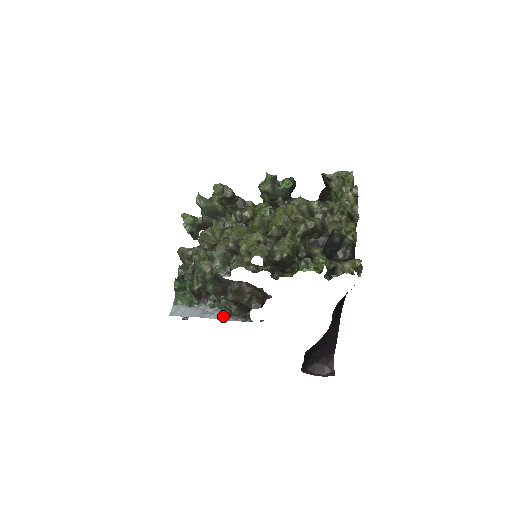
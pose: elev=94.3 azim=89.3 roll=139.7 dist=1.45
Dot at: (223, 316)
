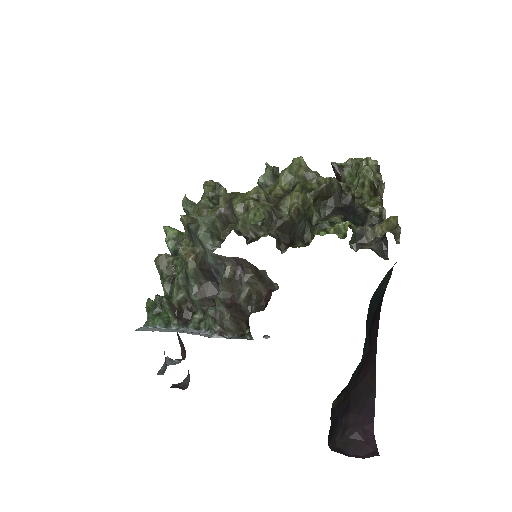
Dot at: (211, 335)
